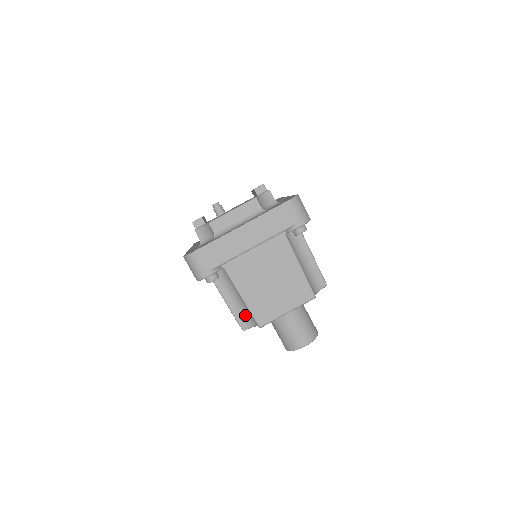
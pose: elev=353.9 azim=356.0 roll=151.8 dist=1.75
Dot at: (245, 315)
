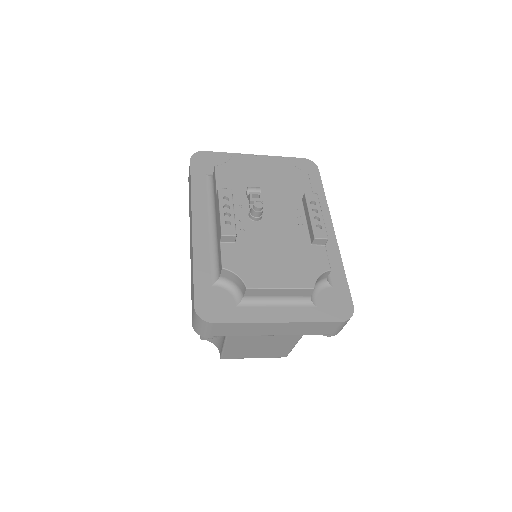
Dot at: occluded
